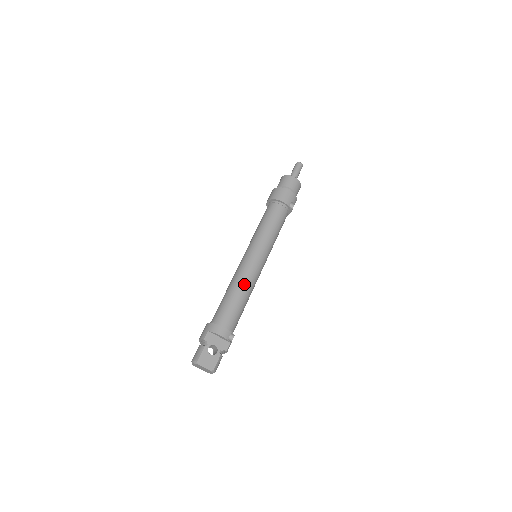
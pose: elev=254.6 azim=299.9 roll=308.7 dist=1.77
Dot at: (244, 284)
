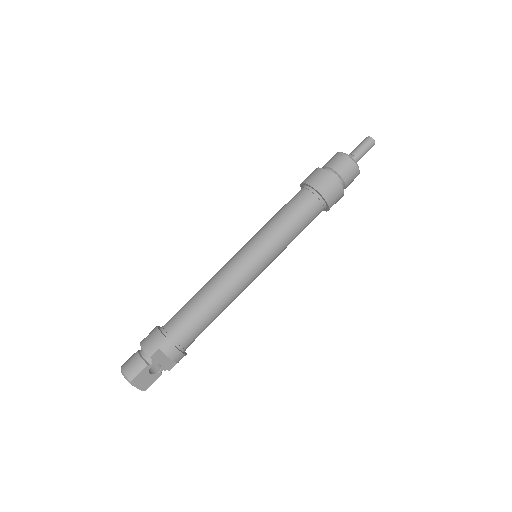
Dot at: (228, 300)
